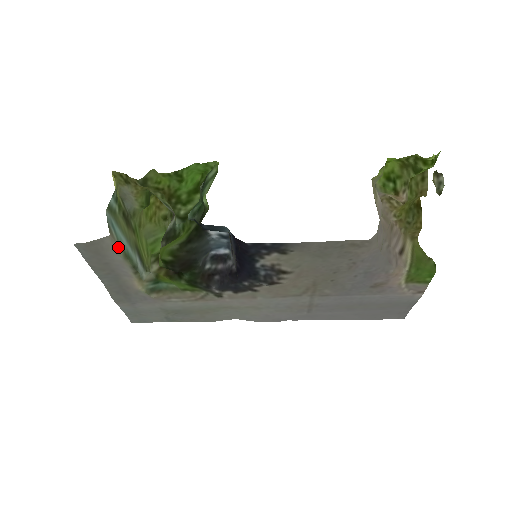
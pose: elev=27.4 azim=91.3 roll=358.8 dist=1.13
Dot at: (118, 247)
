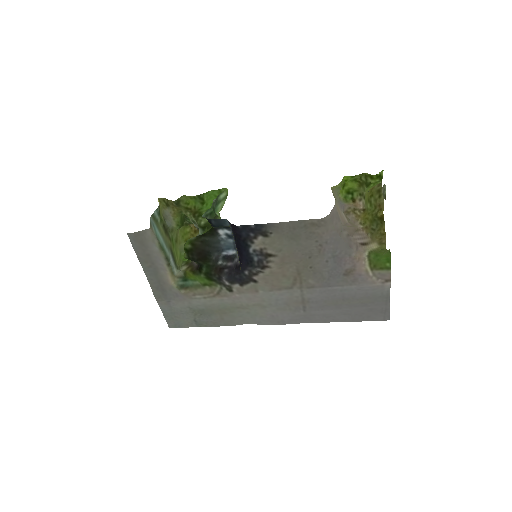
Dot at: (156, 239)
